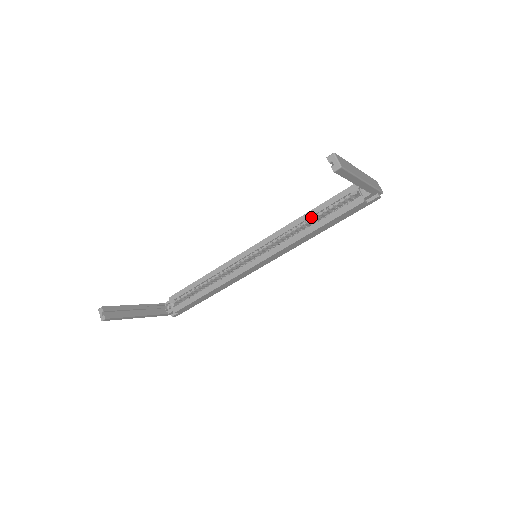
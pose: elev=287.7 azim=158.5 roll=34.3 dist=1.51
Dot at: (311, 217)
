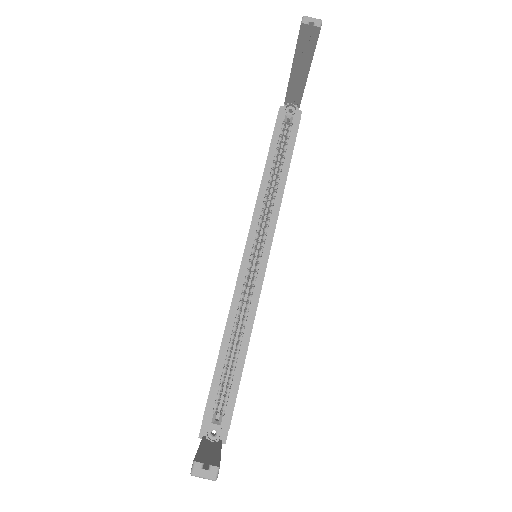
Dot at: (270, 170)
